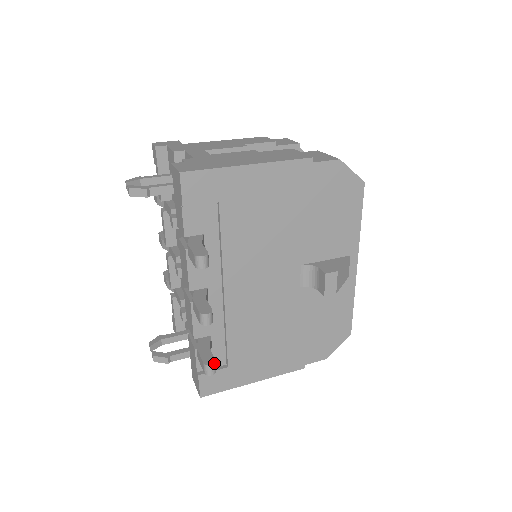
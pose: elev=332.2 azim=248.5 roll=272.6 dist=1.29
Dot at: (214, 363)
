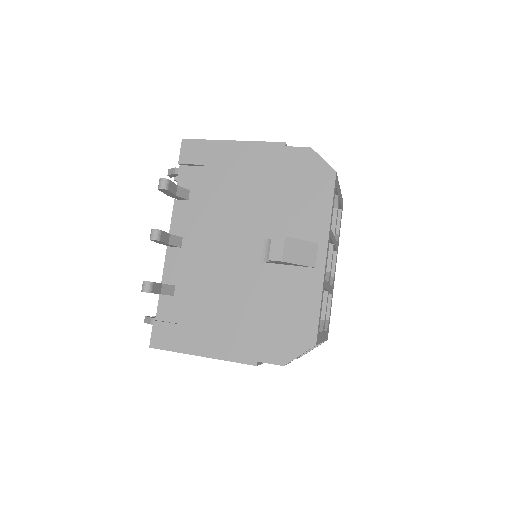
Dot at: (149, 281)
